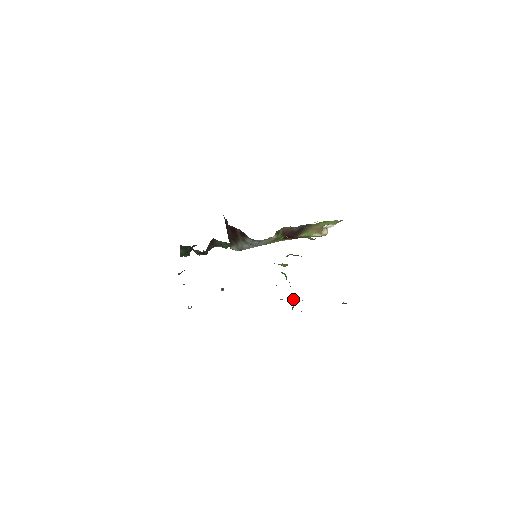
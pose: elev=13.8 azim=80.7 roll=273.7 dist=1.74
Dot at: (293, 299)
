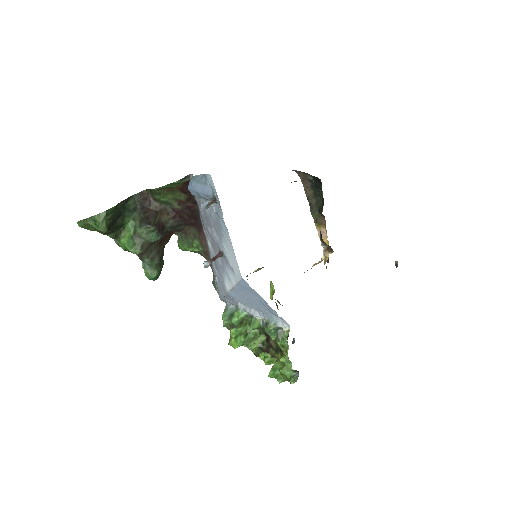
Dot at: occluded
